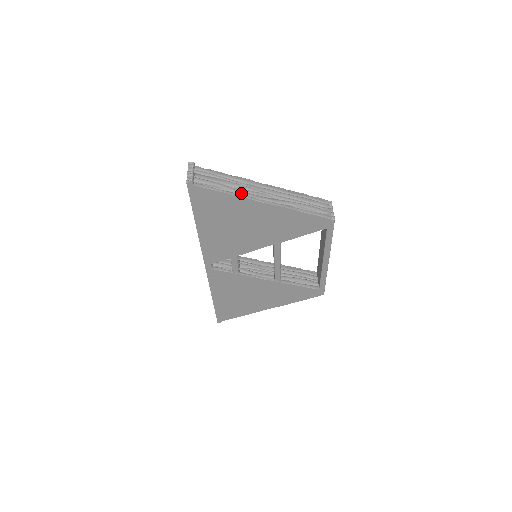
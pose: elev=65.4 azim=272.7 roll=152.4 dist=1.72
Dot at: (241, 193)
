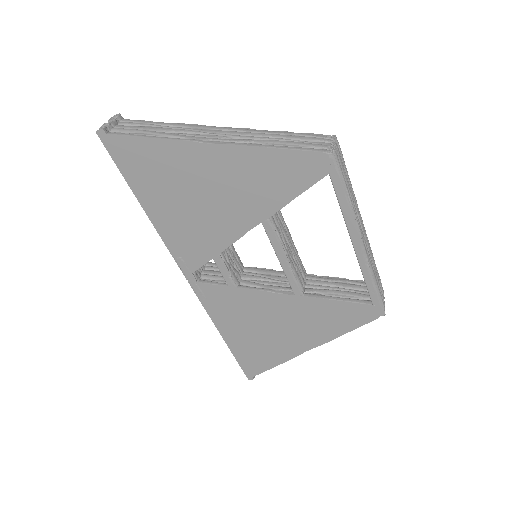
Dot at: (177, 136)
